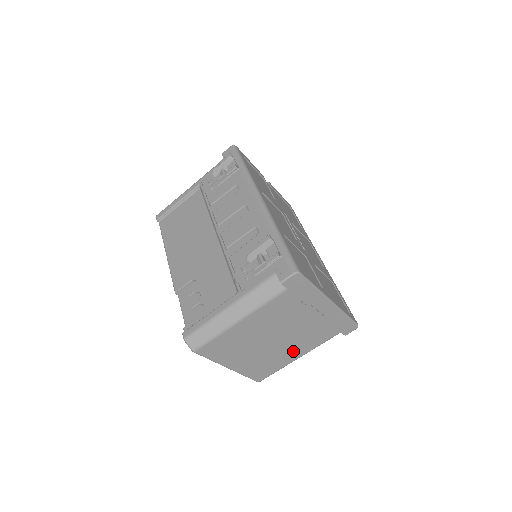
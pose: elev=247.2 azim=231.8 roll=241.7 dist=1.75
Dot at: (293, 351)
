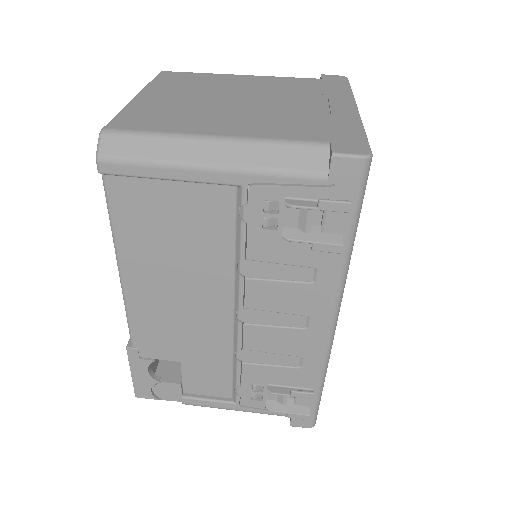
Dot at: (227, 124)
